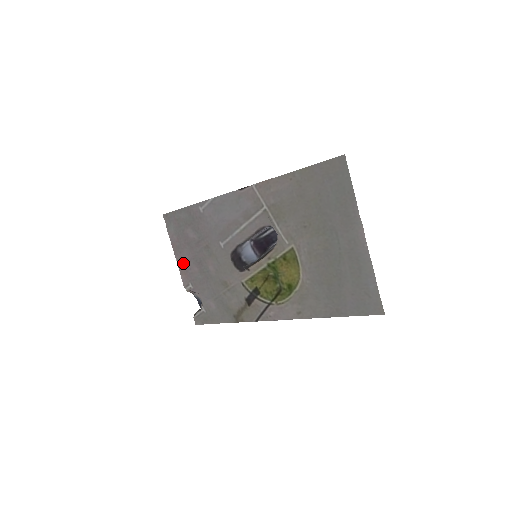
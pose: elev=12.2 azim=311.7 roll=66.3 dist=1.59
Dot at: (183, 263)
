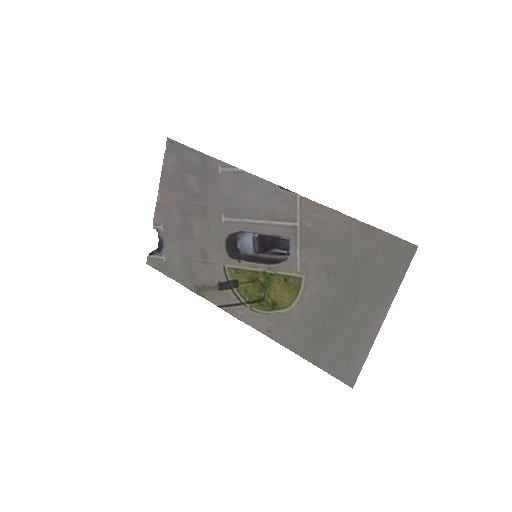
Dot at: (165, 201)
